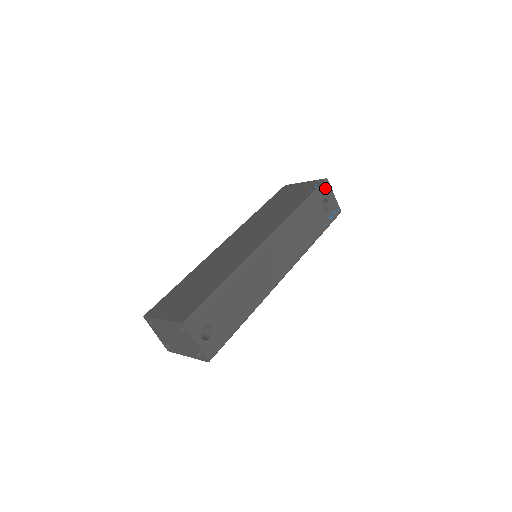
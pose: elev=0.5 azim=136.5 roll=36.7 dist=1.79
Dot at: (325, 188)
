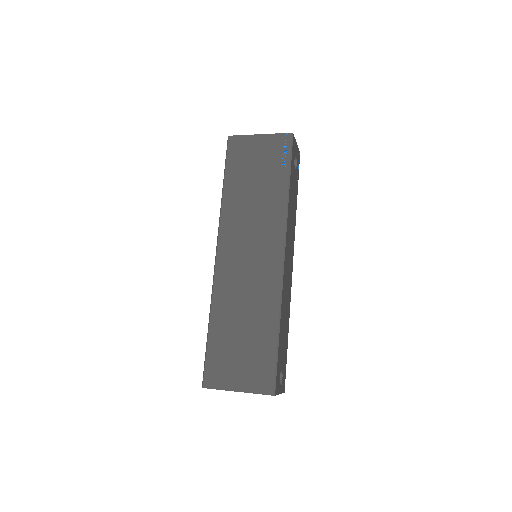
Dot at: (293, 146)
